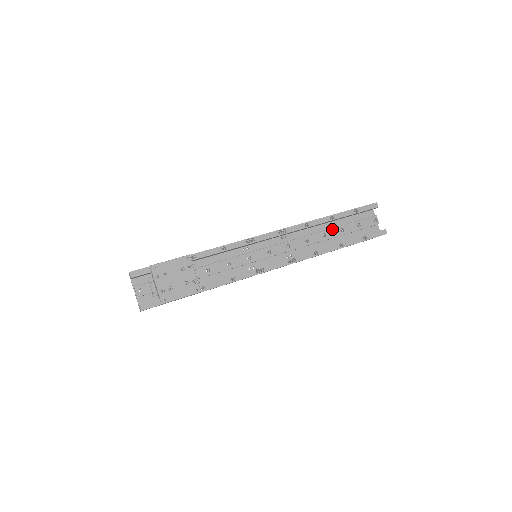
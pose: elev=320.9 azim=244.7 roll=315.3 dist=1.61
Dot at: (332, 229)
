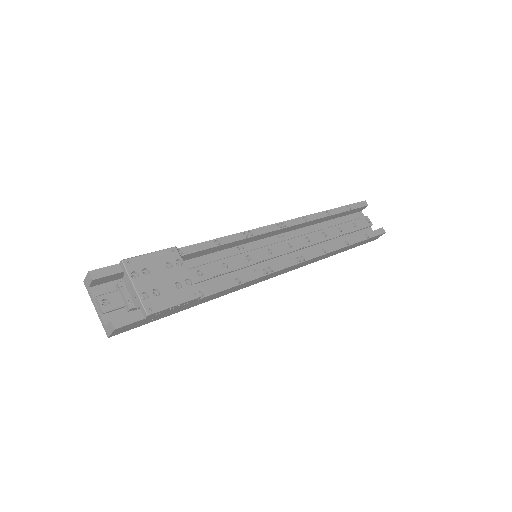
Dot at: (330, 228)
